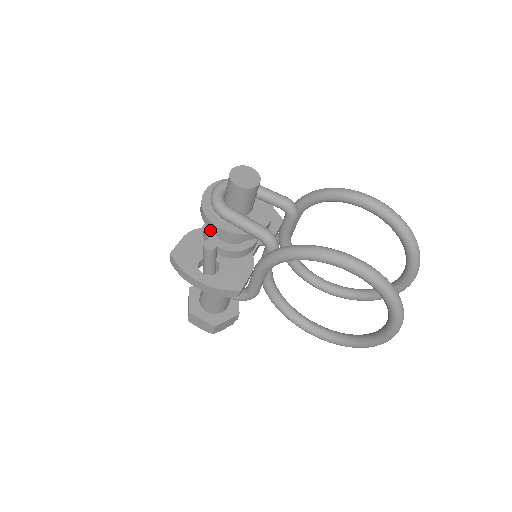
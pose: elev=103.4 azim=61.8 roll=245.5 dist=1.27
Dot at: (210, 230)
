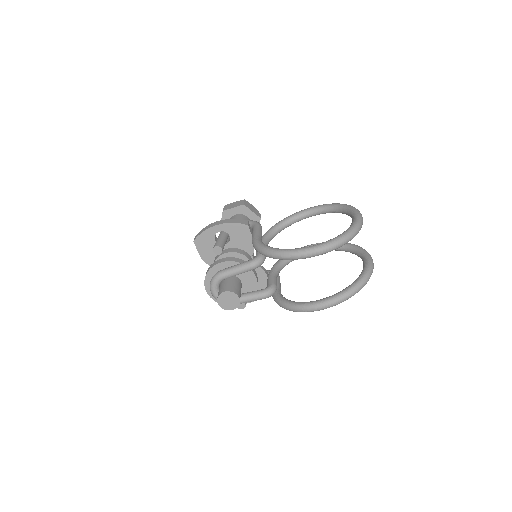
Dot at: occluded
